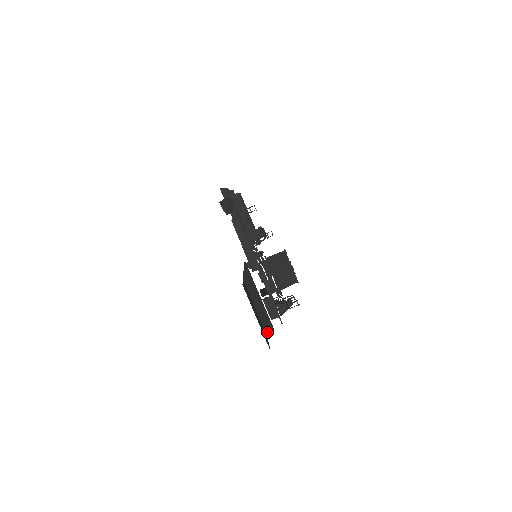
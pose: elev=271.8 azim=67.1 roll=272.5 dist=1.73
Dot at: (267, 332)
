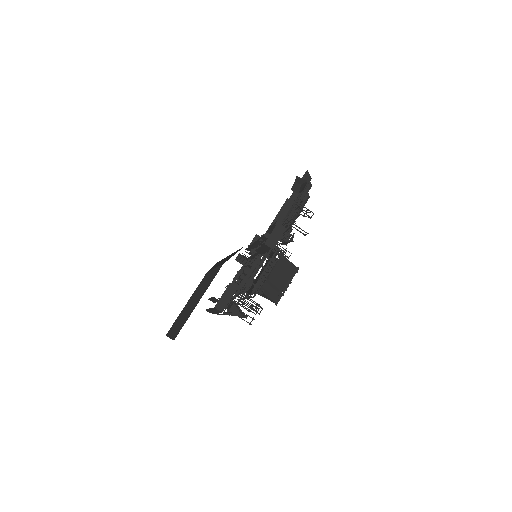
Dot at: (170, 332)
